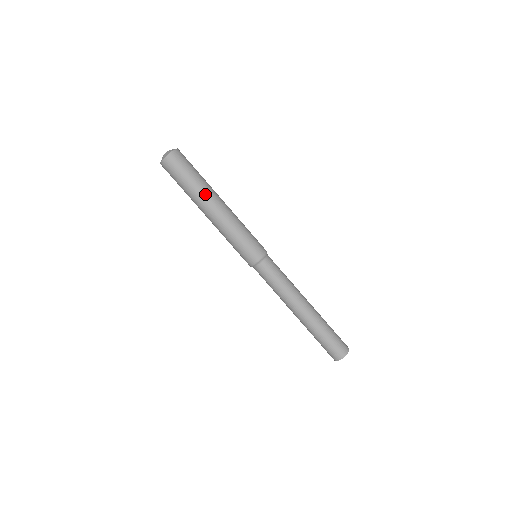
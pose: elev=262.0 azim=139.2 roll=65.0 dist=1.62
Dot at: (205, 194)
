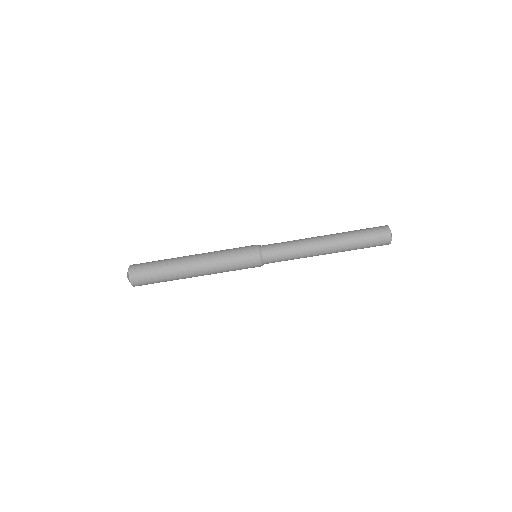
Dot at: (178, 264)
